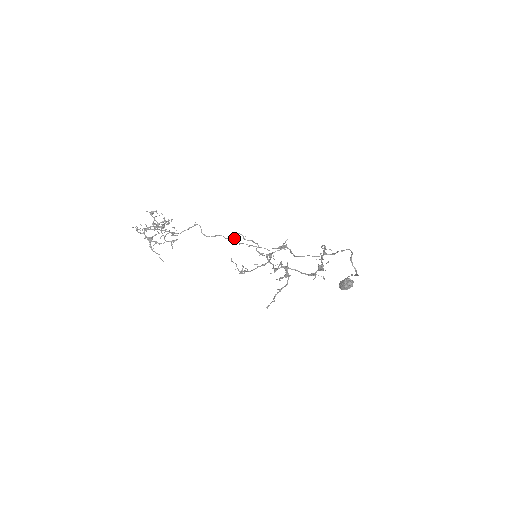
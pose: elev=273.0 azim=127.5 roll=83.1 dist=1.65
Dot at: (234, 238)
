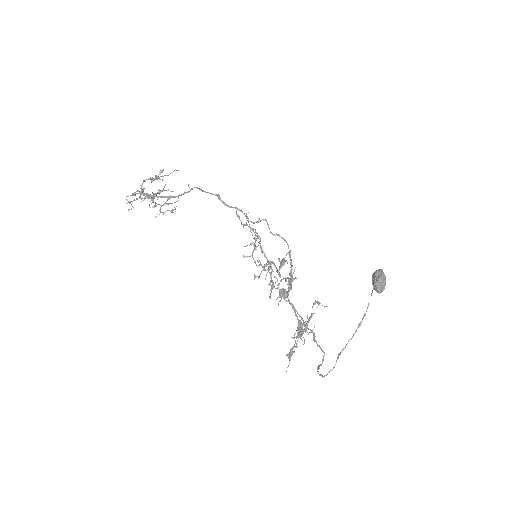
Dot at: occluded
